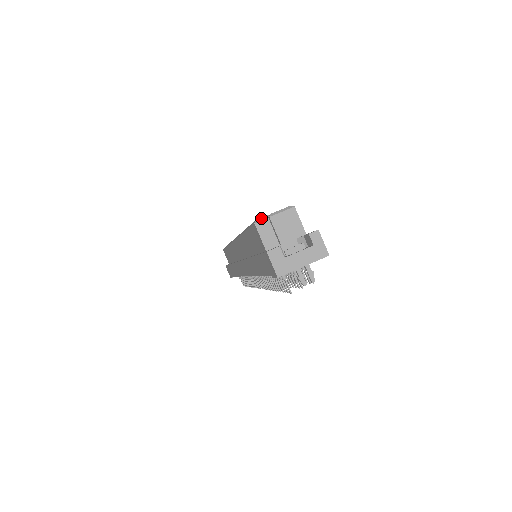
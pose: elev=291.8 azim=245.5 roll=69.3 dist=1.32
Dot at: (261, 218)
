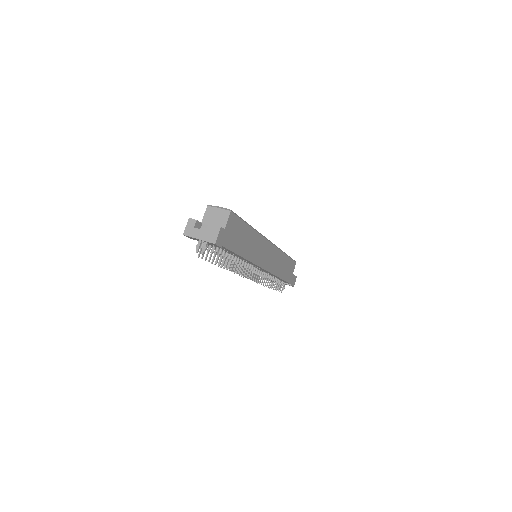
Dot at: (213, 206)
